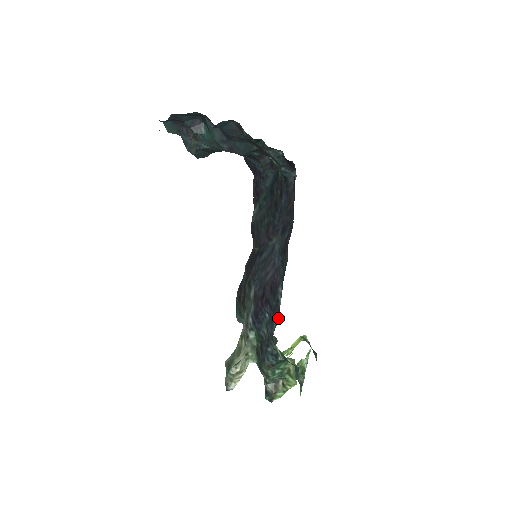
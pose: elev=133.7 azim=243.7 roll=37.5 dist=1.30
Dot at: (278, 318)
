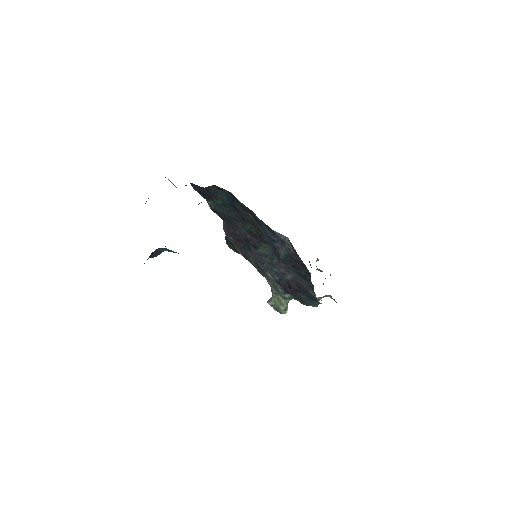
Dot at: (317, 301)
